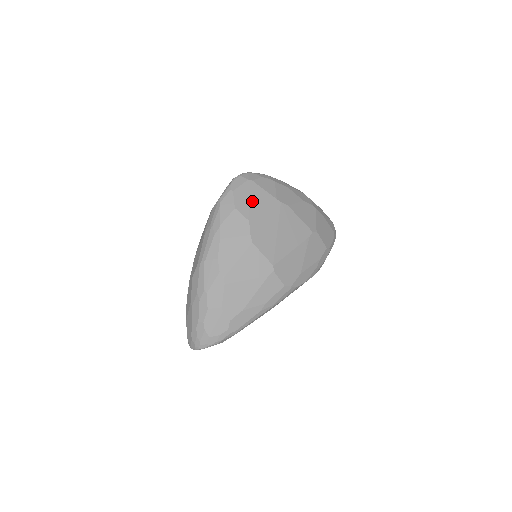
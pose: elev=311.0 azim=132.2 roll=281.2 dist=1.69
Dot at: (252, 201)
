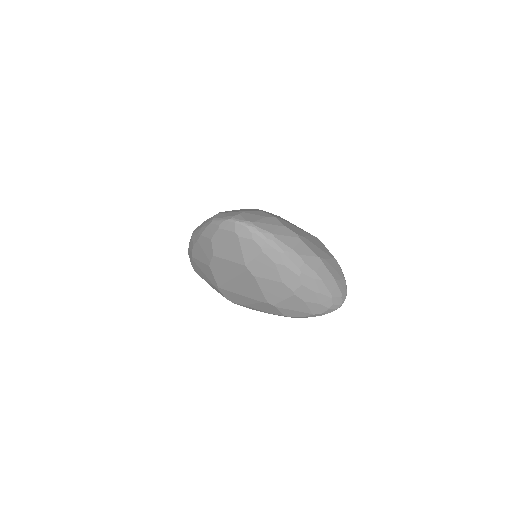
Dot at: (226, 248)
